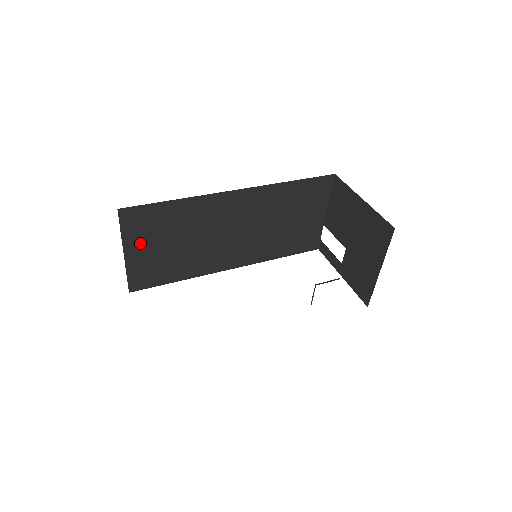
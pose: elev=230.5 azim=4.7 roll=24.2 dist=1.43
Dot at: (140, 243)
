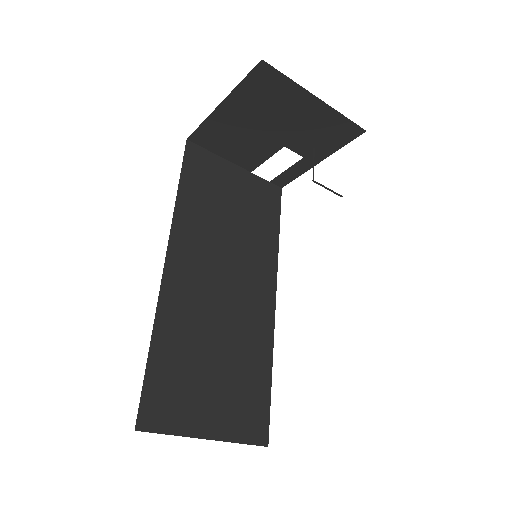
Dot at: (198, 412)
